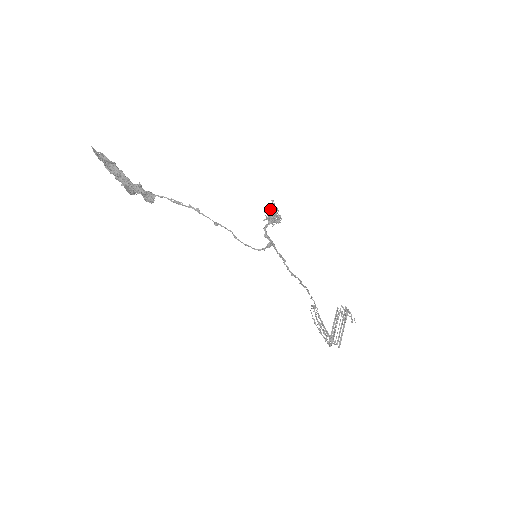
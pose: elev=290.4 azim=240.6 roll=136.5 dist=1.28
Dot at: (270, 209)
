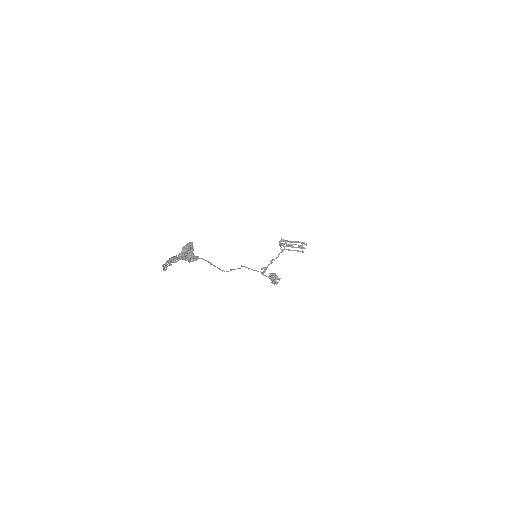
Dot at: (273, 281)
